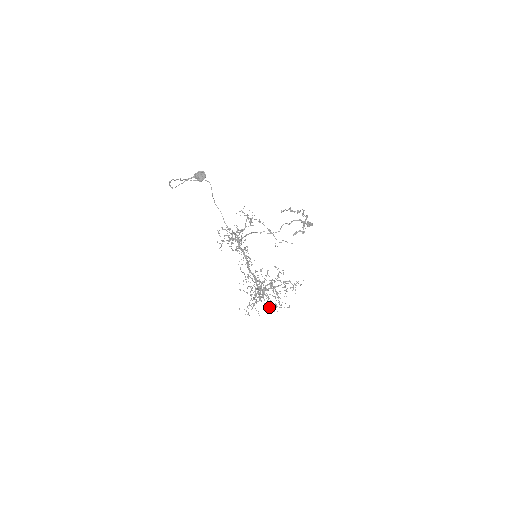
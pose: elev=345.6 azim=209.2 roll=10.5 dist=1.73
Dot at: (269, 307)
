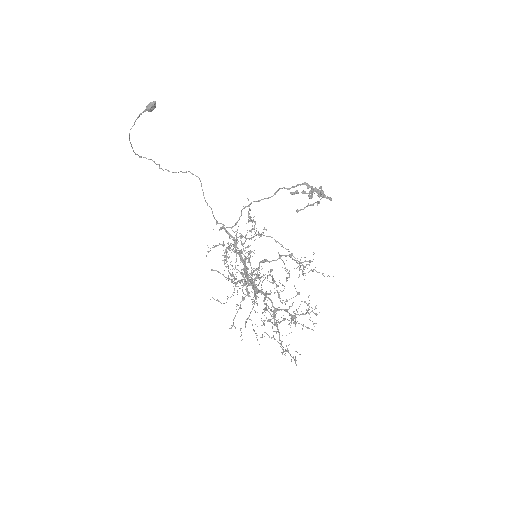
Dot at: (264, 308)
